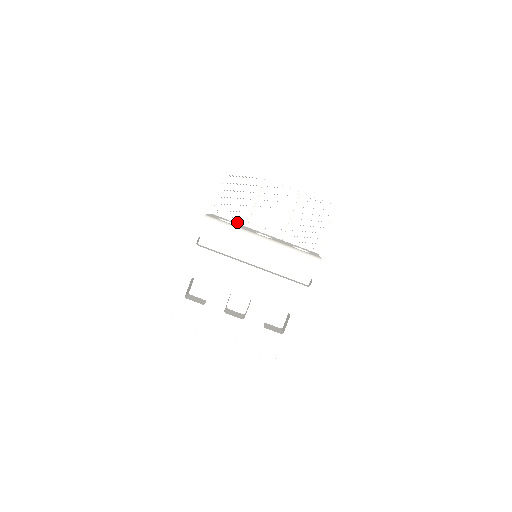
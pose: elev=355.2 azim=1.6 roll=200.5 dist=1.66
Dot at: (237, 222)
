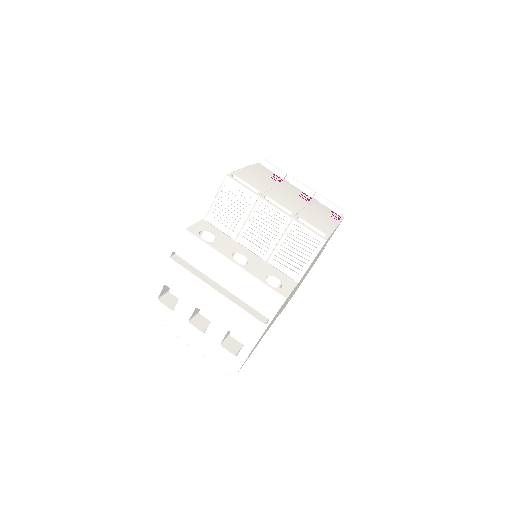
Dot at: (227, 232)
